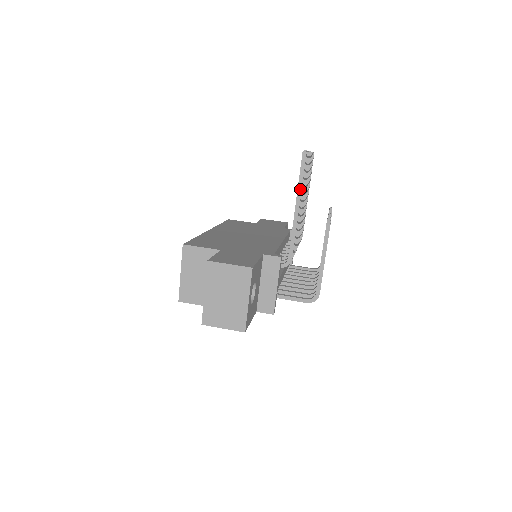
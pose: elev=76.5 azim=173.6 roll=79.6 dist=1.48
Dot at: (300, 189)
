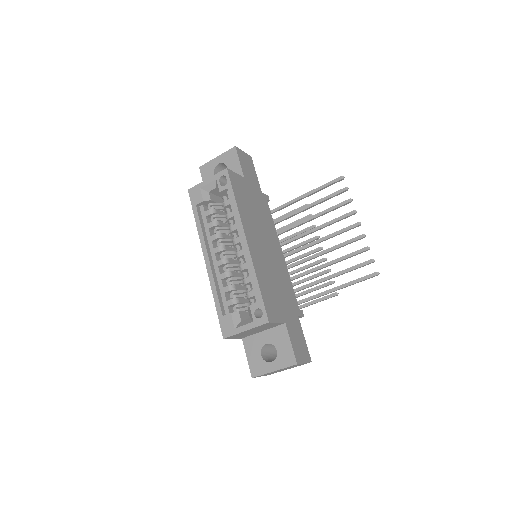
Dot at: occluded
